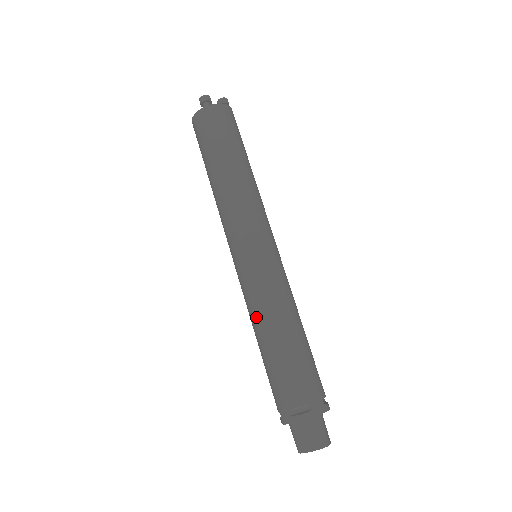
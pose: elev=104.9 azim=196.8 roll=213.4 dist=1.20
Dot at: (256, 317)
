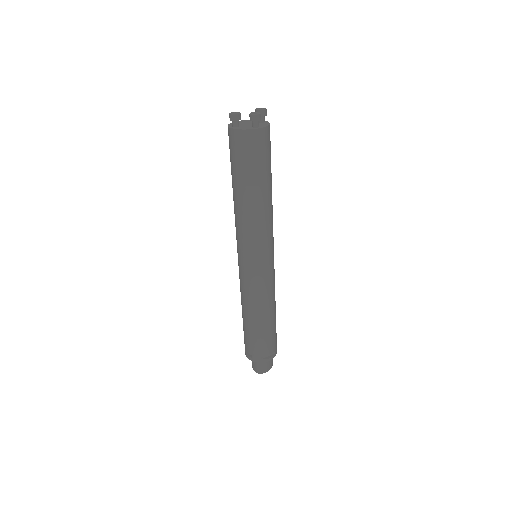
Dot at: occluded
